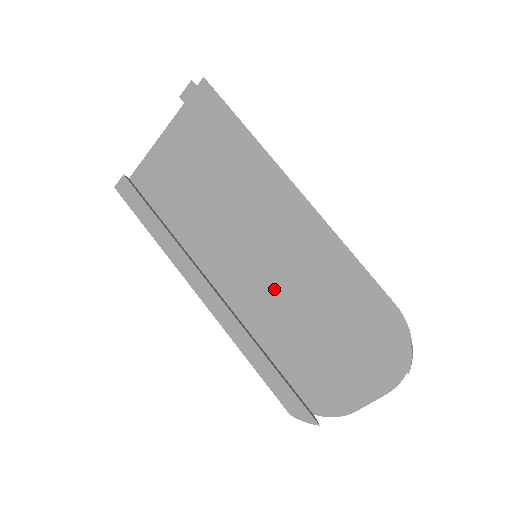
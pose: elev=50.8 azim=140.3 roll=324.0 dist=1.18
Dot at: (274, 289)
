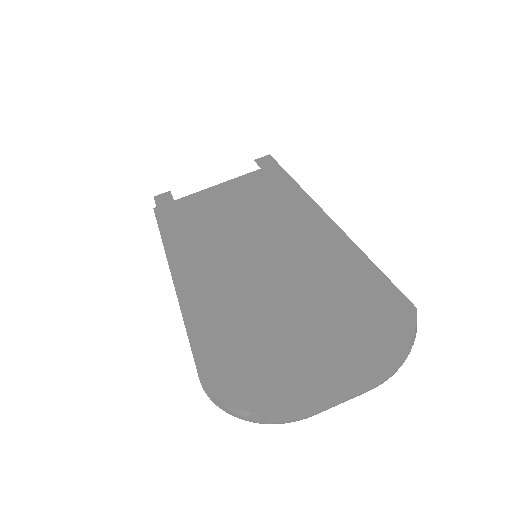
Dot at: (262, 277)
